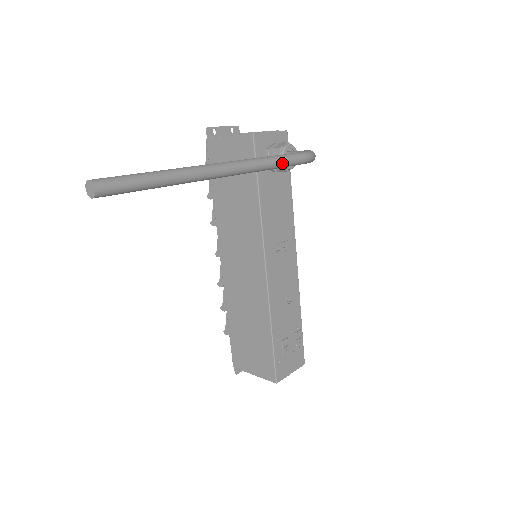
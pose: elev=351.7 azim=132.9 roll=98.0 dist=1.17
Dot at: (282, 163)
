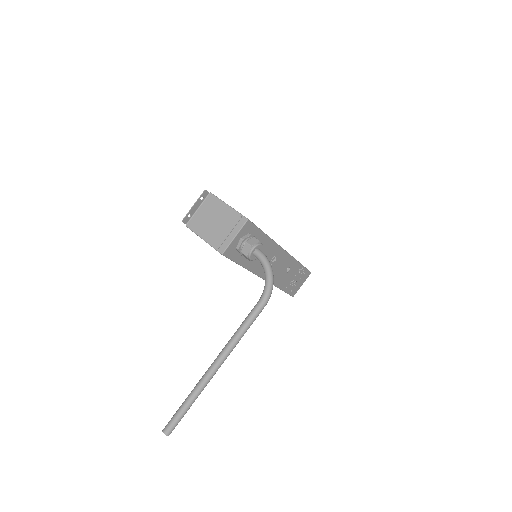
Dot at: (249, 327)
